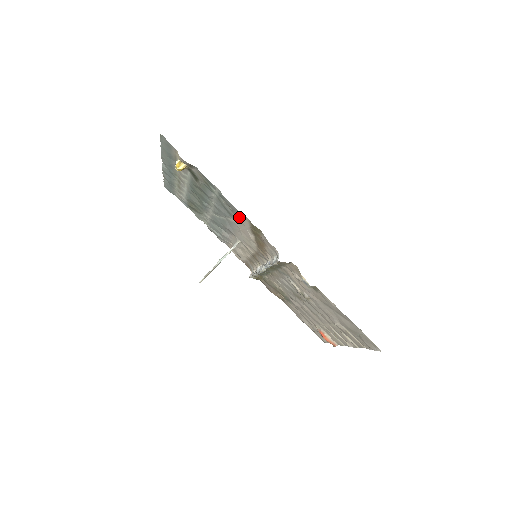
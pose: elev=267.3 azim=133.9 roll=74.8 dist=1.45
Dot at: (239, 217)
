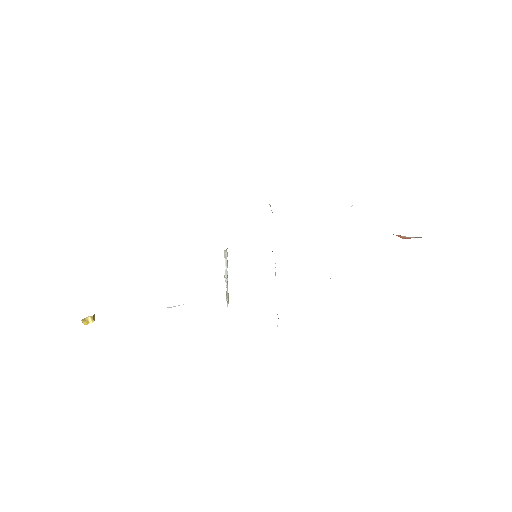
Dot at: occluded
